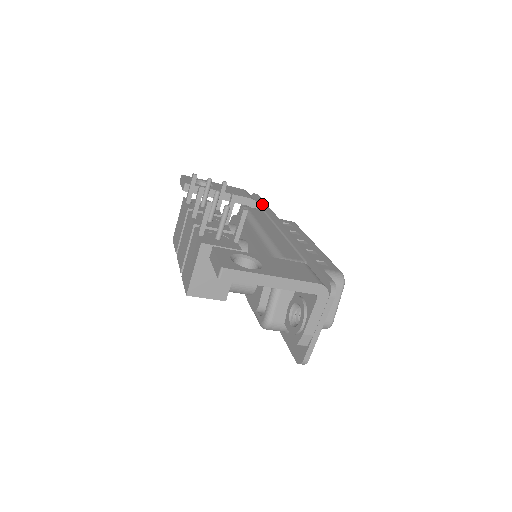
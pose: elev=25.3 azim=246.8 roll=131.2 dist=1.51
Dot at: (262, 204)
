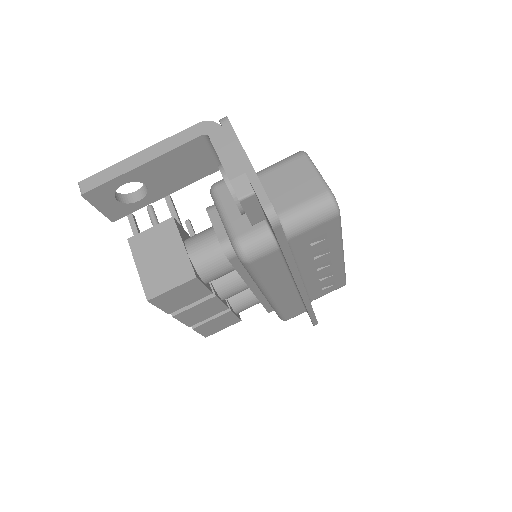
Dot at: occluded
